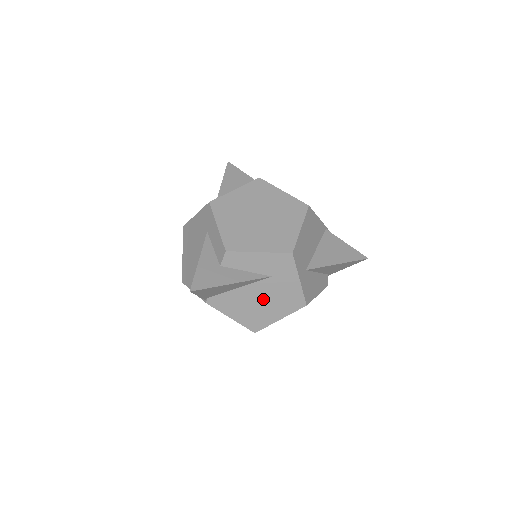
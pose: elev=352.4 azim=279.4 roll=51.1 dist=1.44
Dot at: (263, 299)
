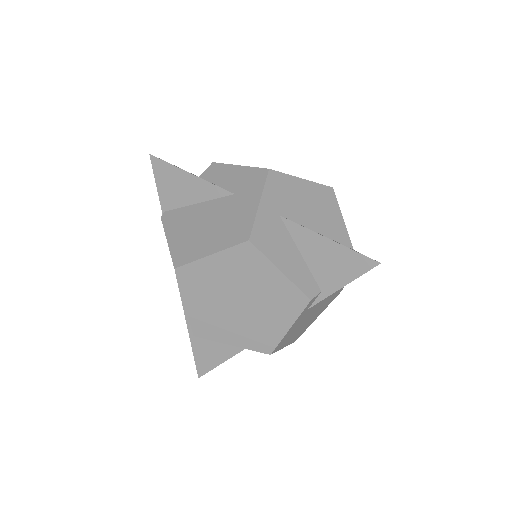
Dot at: (210, 222)
